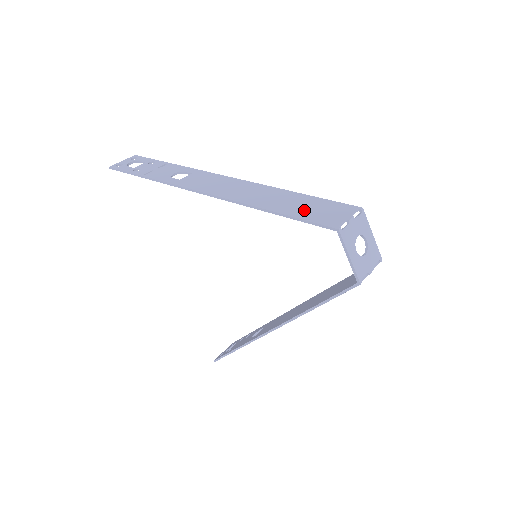
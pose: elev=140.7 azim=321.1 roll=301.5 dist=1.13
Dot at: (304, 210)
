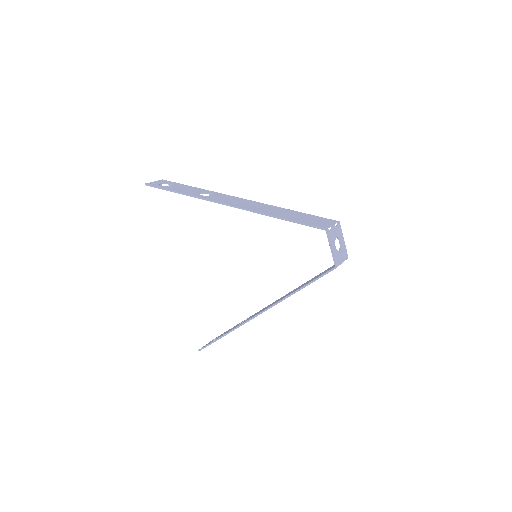
Dot at: (302, 219)
